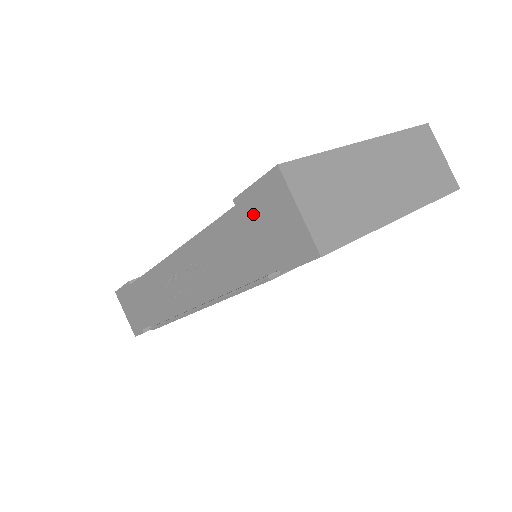
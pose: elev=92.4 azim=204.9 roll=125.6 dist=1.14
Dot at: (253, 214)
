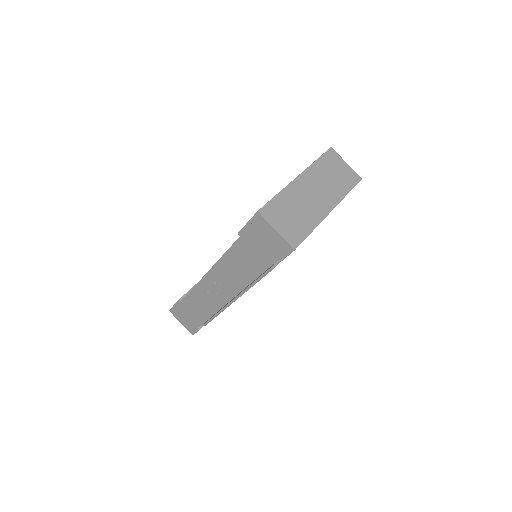
Dot at: (252, 238)
